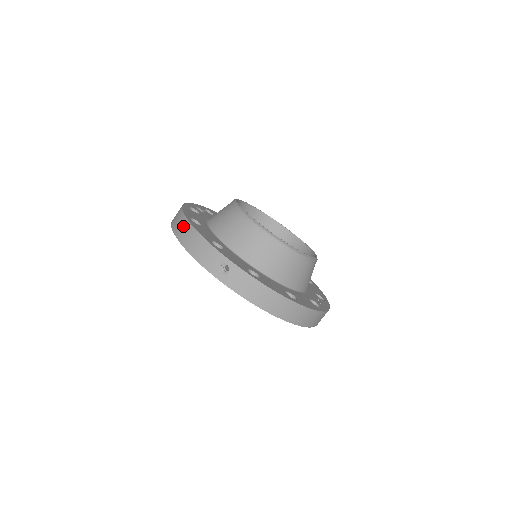
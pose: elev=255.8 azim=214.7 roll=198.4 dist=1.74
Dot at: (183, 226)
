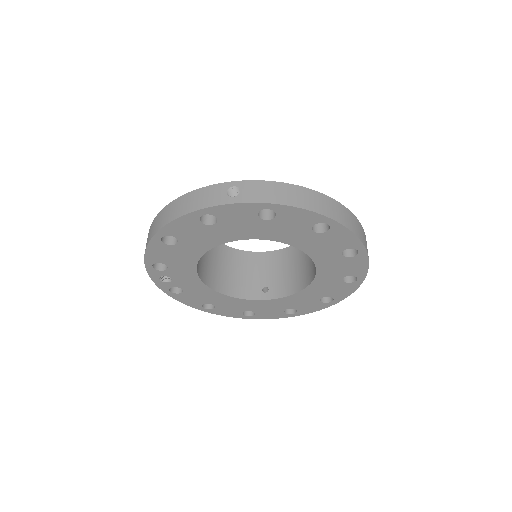
Dot at: (162, 216)
